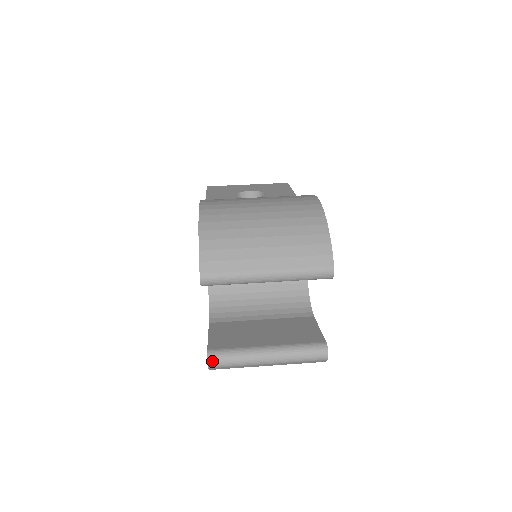
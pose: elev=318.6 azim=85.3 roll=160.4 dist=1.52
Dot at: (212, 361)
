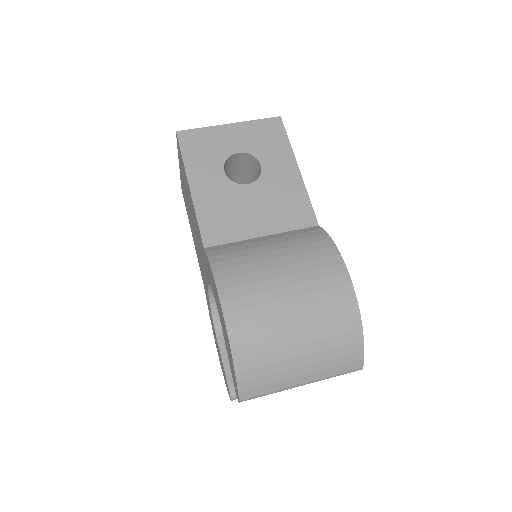
Dot at: (235, 399)
